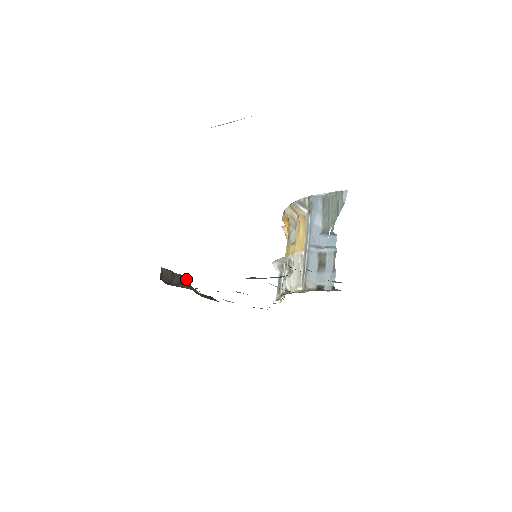
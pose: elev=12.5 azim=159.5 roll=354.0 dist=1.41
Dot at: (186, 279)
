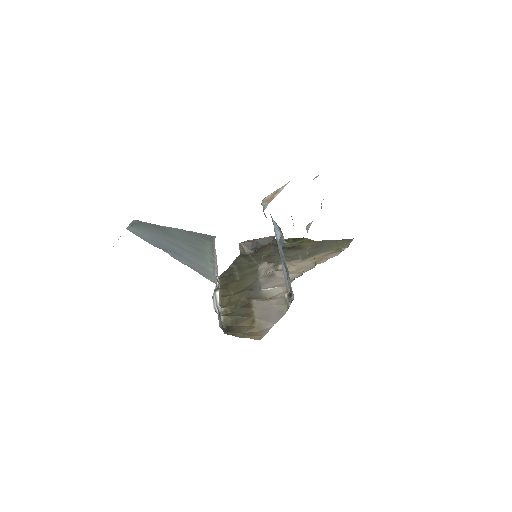
Dot at: (268, 240)
